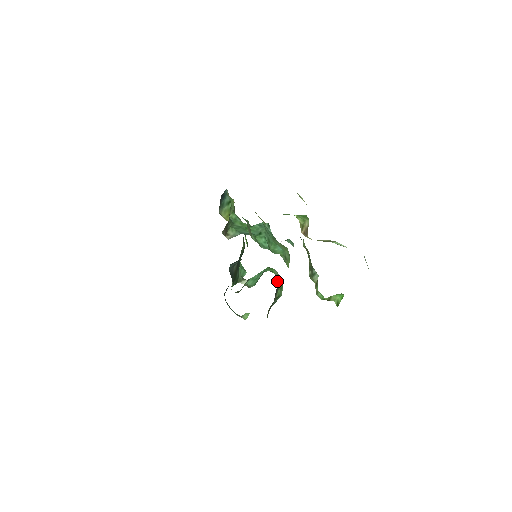
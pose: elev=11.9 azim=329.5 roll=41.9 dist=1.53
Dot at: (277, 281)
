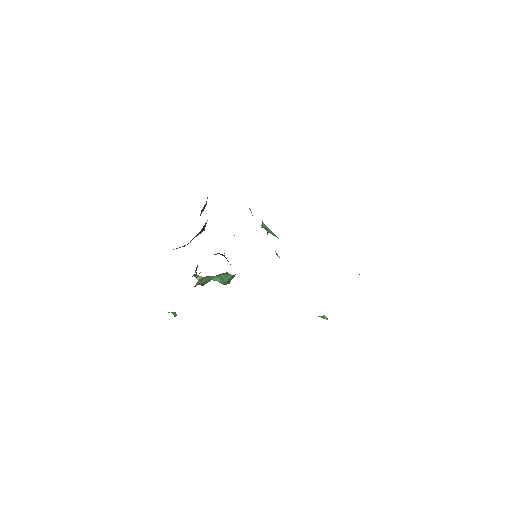
Dot at: occluded
